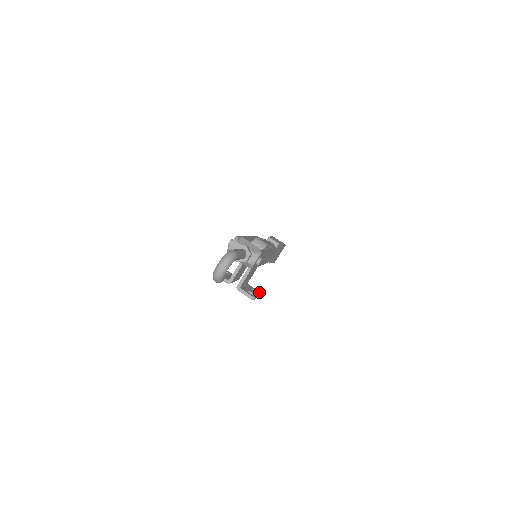
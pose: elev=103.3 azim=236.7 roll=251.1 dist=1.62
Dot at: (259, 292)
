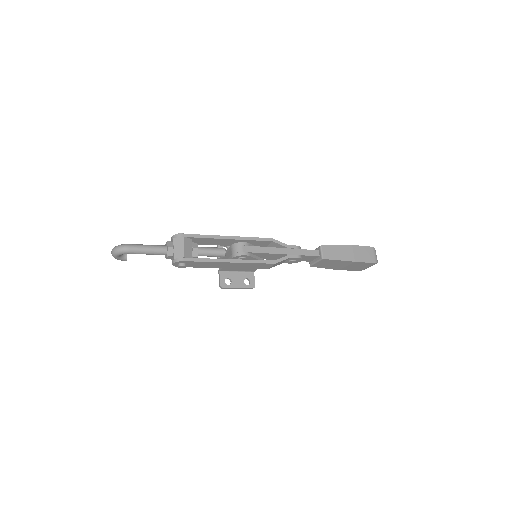
Dot at: (252, 286)
